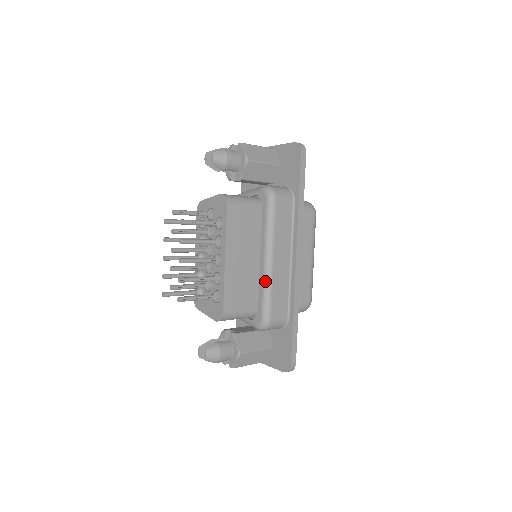
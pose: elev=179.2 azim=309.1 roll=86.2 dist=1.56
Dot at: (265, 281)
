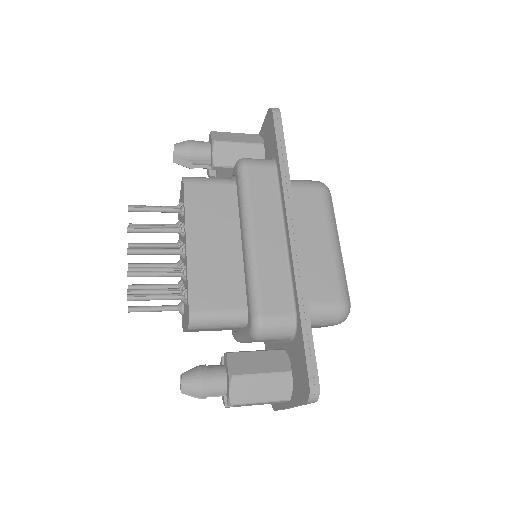
Dot at: (247, 265)
